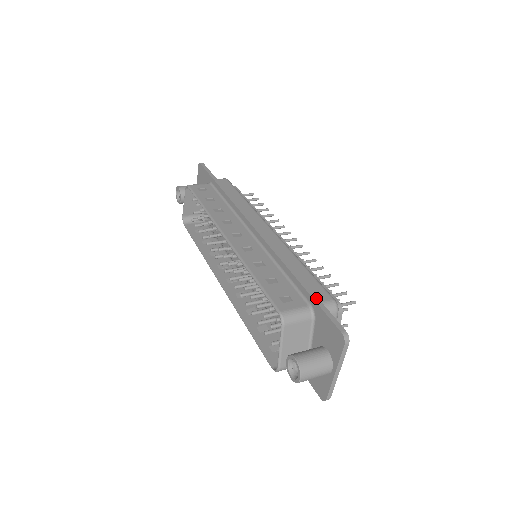
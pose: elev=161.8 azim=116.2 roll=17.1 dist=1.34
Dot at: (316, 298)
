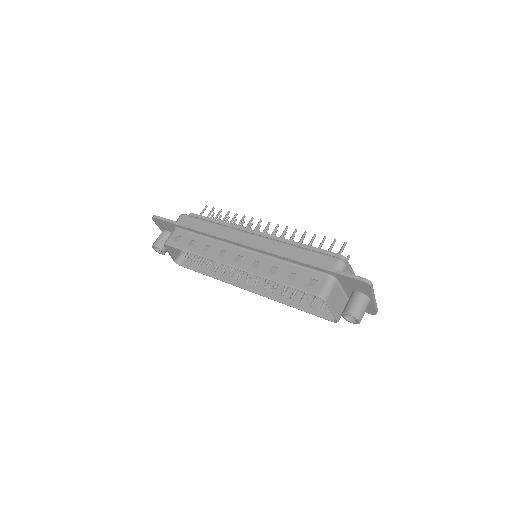
Dot at: (330, 269)
